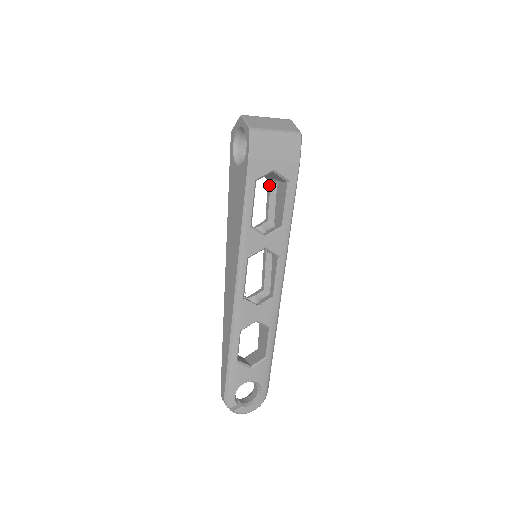
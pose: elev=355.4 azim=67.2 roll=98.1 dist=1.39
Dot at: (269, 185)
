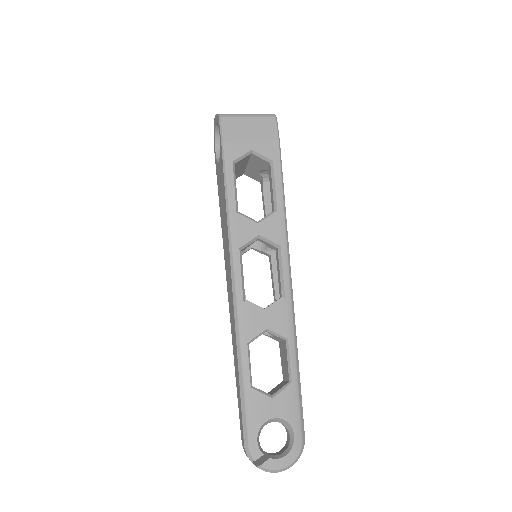
Dot at: (261, 186)
